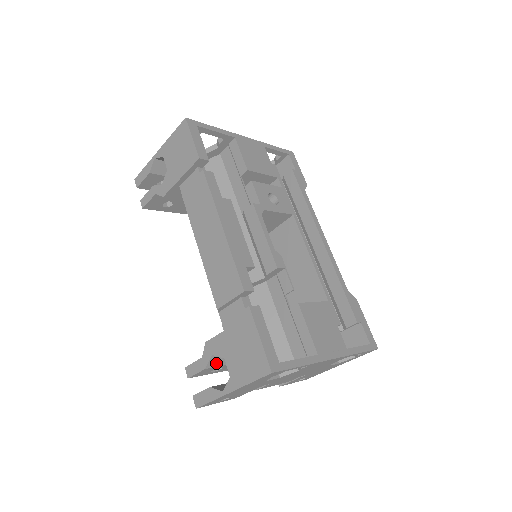
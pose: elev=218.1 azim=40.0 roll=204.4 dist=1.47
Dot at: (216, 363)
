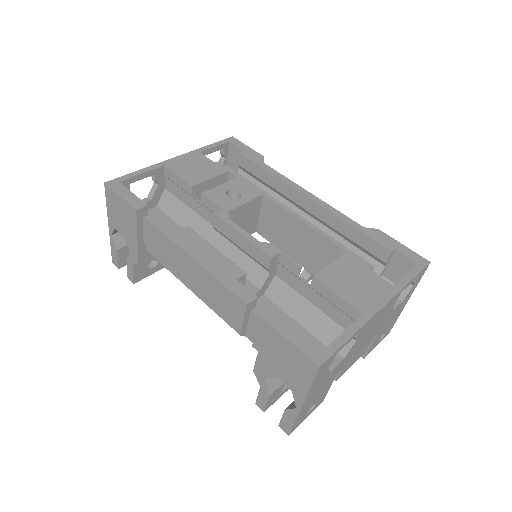
Dot at: (277, 383)
